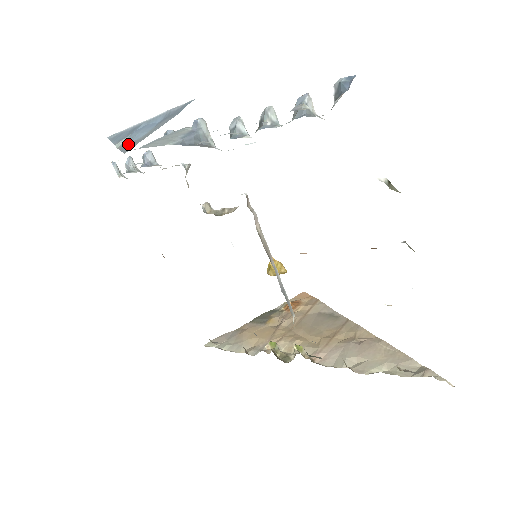
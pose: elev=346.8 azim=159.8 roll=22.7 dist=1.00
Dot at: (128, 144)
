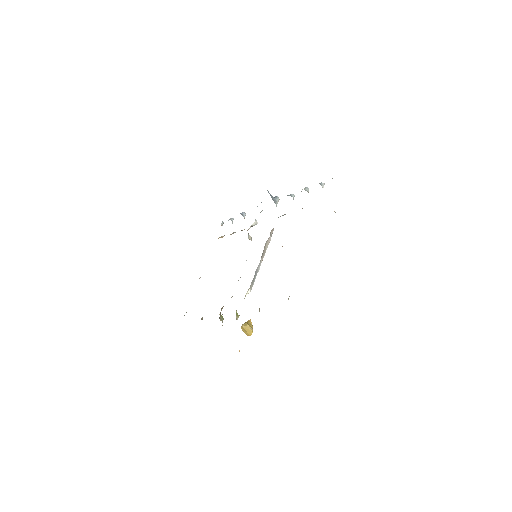
Dot at: occluded
